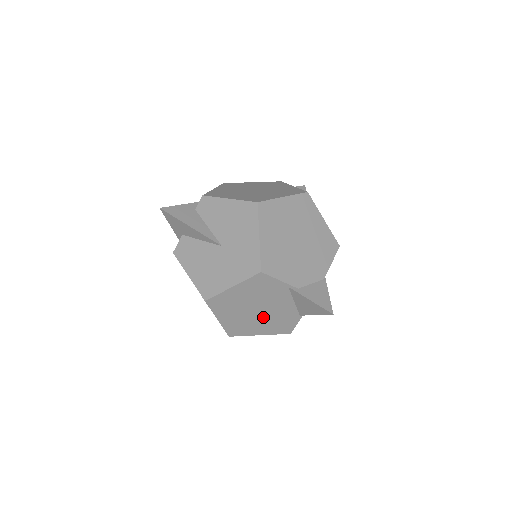
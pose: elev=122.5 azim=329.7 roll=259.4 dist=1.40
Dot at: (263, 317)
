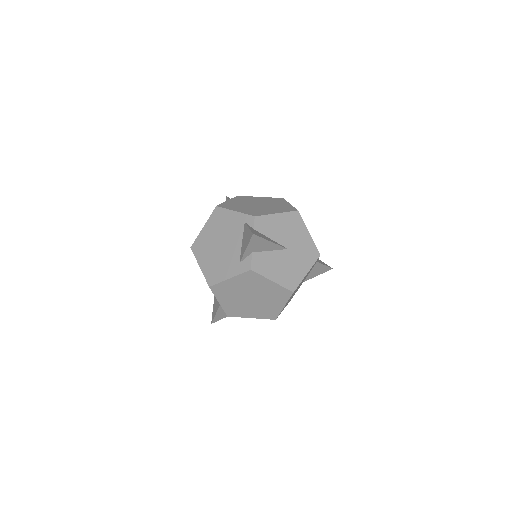
Dot at: occluded
